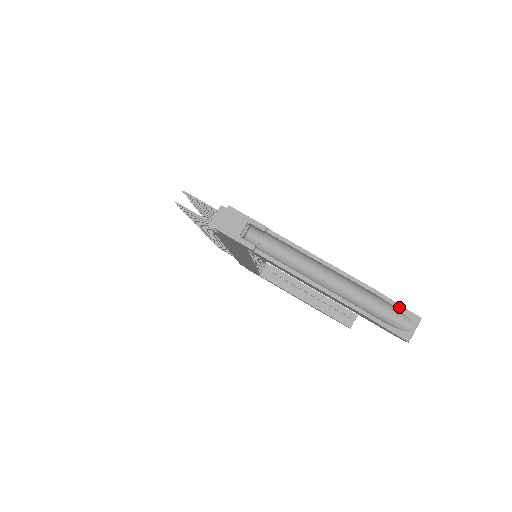
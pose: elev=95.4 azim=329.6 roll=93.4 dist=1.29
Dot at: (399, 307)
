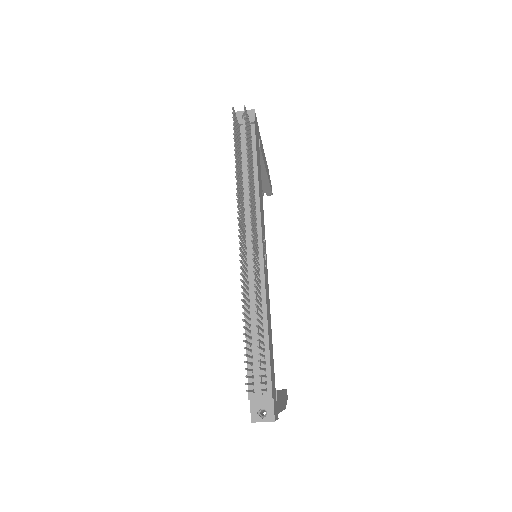
Dot at: occluded
